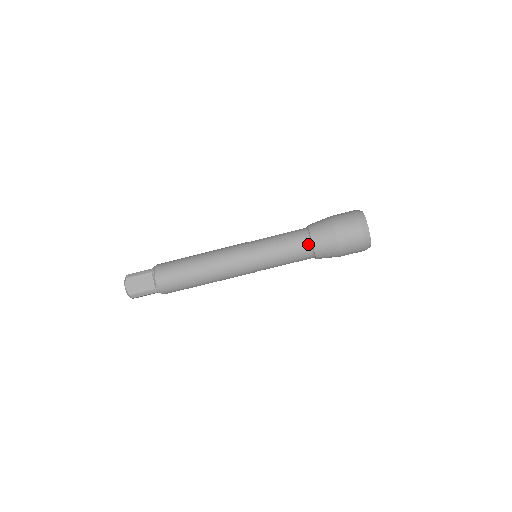
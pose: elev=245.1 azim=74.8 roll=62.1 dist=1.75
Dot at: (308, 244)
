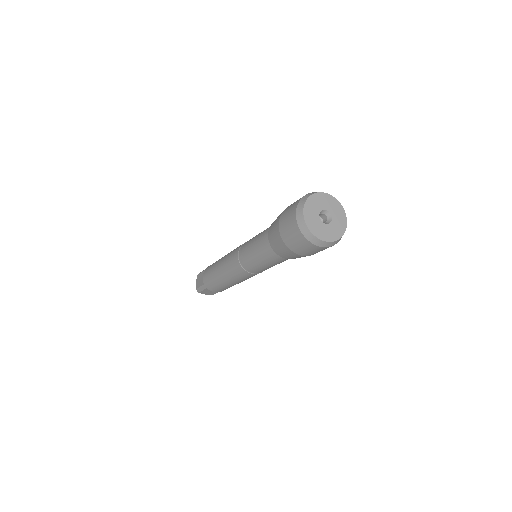
Dot at: occluded
